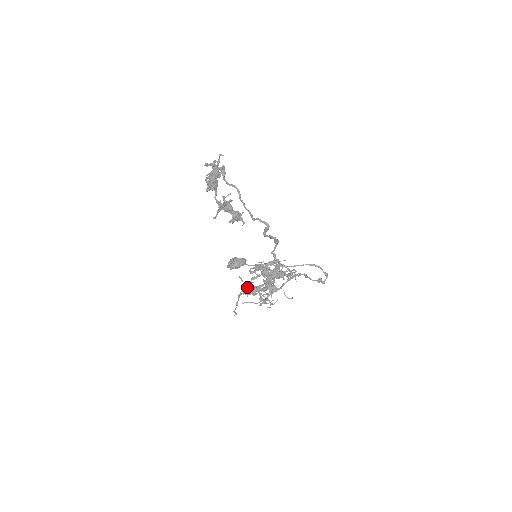
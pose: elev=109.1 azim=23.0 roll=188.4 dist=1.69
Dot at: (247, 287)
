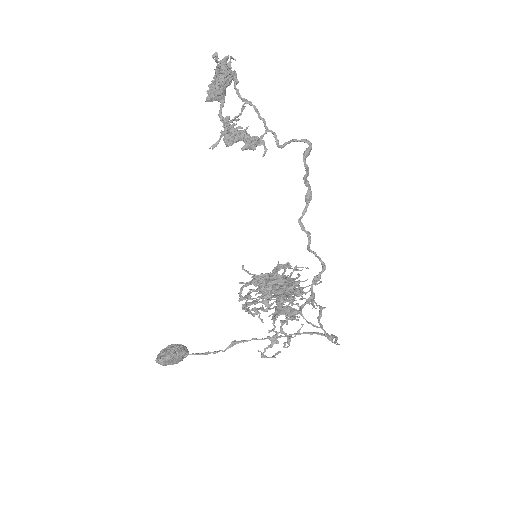
Dot at: (261, 280)
